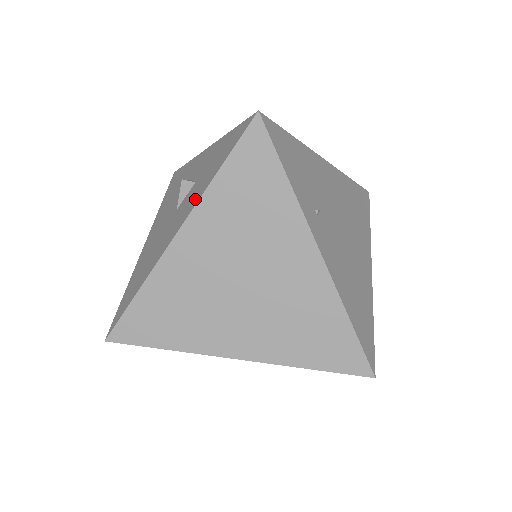
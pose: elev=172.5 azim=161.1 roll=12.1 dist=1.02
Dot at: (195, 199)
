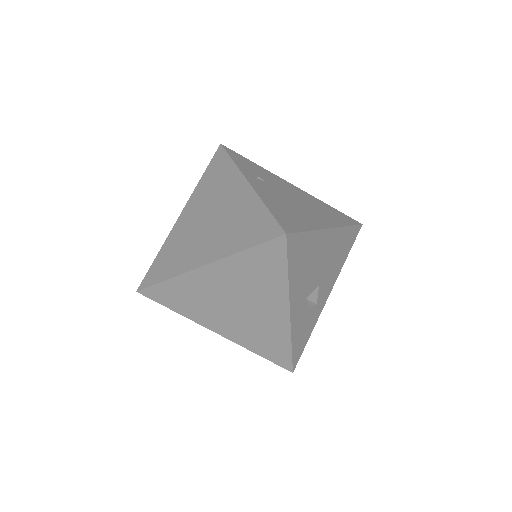
Dot at: occluded
